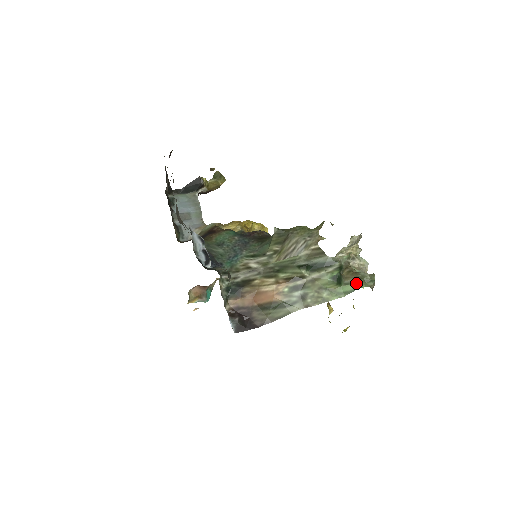
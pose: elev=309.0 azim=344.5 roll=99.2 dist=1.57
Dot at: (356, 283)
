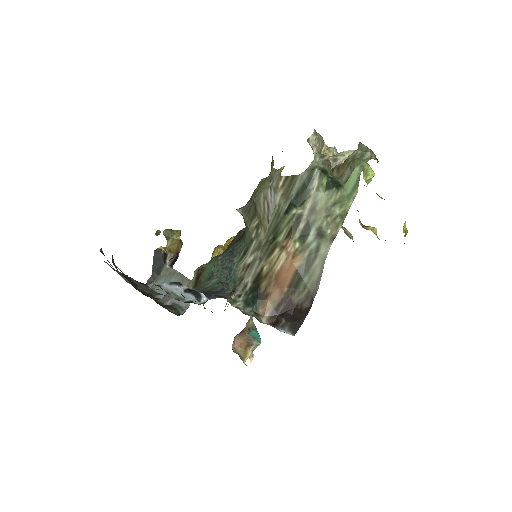
Dot at: (353, 169)
